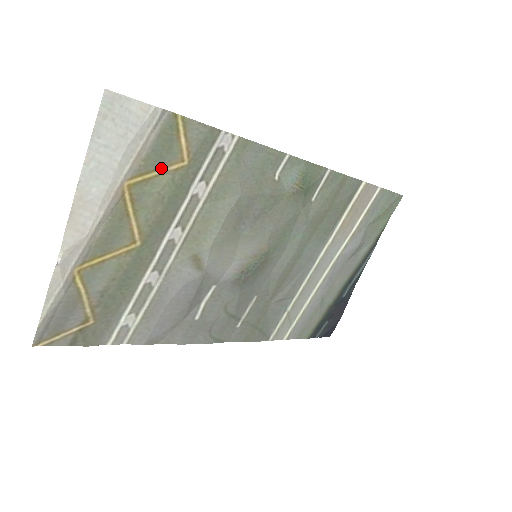
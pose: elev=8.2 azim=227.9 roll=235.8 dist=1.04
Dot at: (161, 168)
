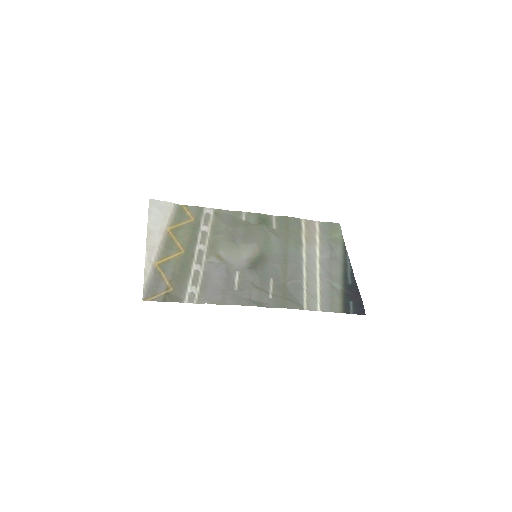
Dot at: (182, 223)
